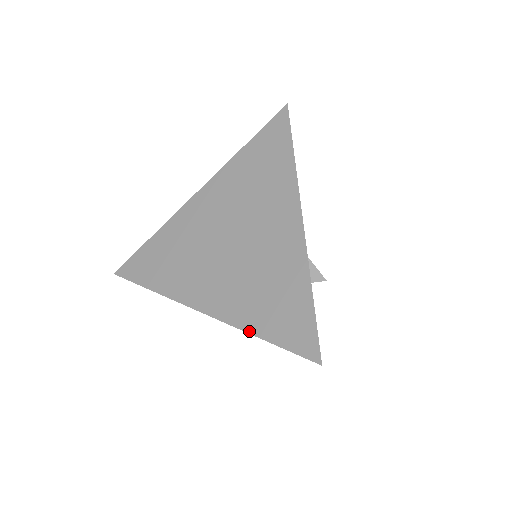
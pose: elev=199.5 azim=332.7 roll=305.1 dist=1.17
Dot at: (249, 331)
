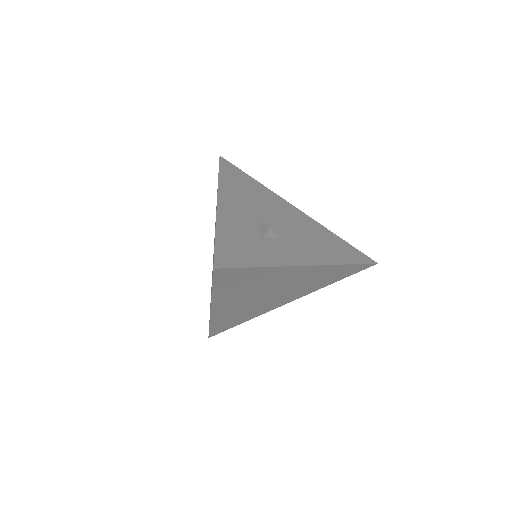
Dot at: (211, 293)
